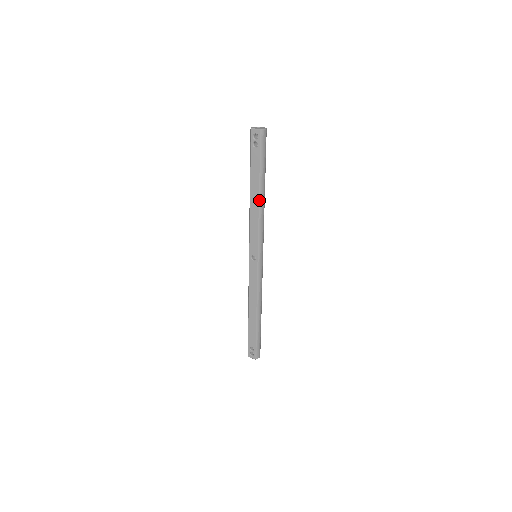
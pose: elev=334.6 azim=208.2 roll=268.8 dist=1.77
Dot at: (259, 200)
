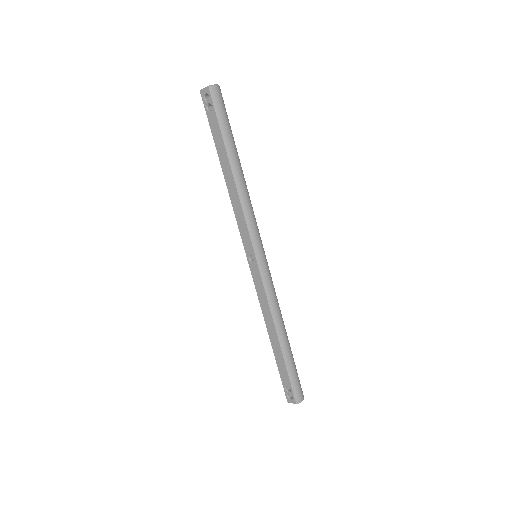
Dot at: (234, 177)
